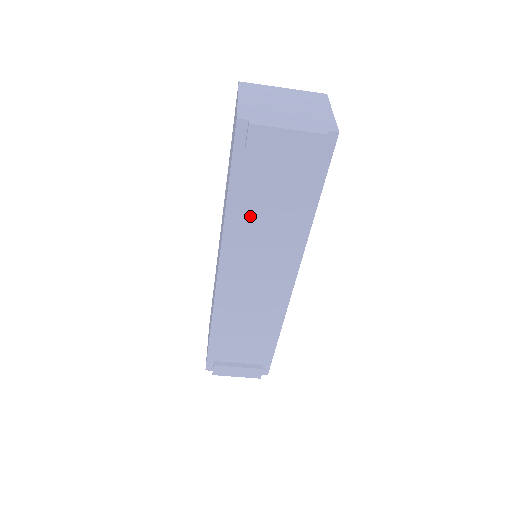
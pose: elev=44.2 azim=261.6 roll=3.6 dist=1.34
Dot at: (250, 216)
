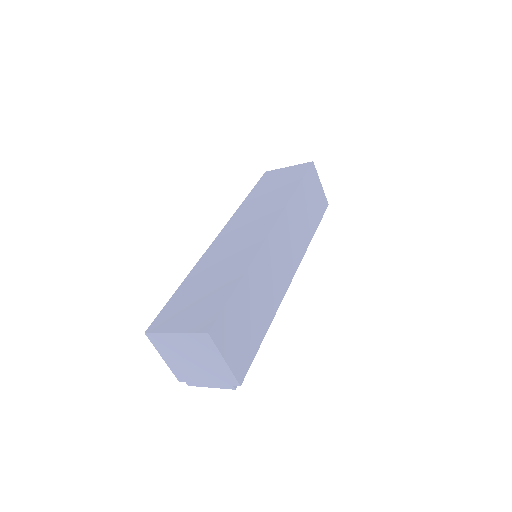
Dot at: occluded
